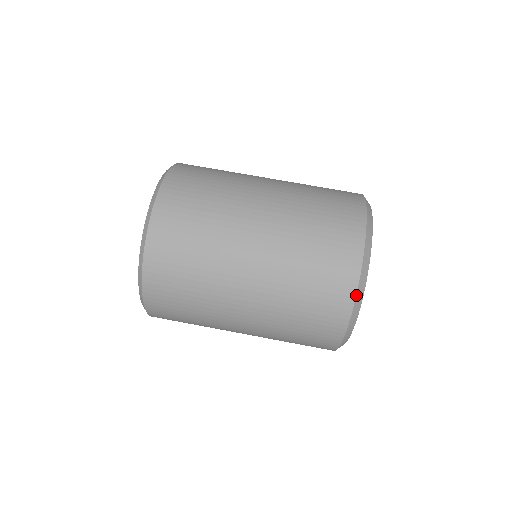
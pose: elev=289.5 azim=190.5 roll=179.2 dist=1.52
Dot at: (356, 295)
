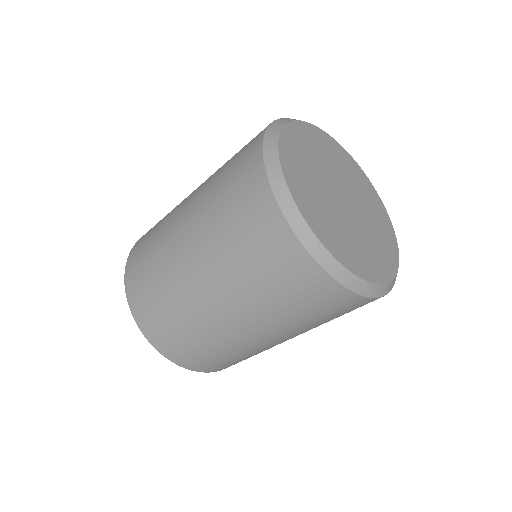
Dot at: (373, 298)
